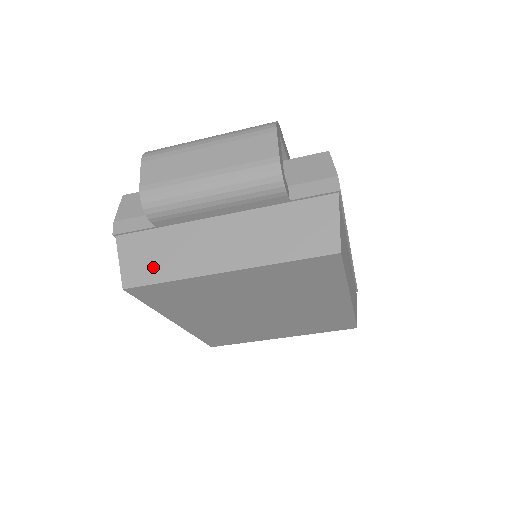
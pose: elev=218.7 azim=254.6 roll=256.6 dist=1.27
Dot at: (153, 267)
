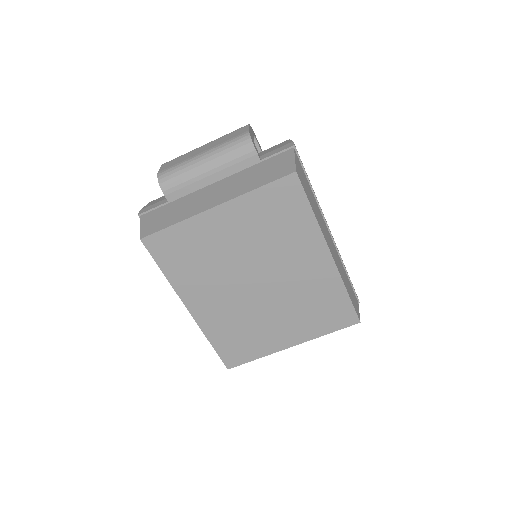
Dot at: (164, 221)
